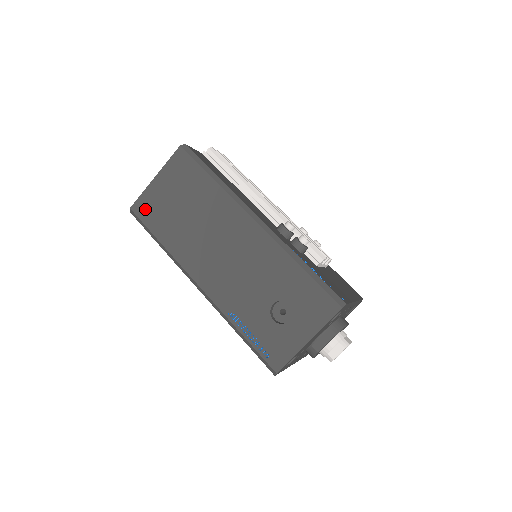
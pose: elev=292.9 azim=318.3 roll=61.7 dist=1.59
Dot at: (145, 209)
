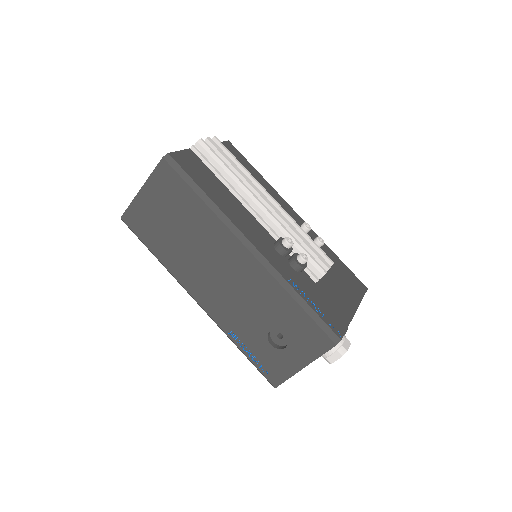
Dot at: (136, 221)
